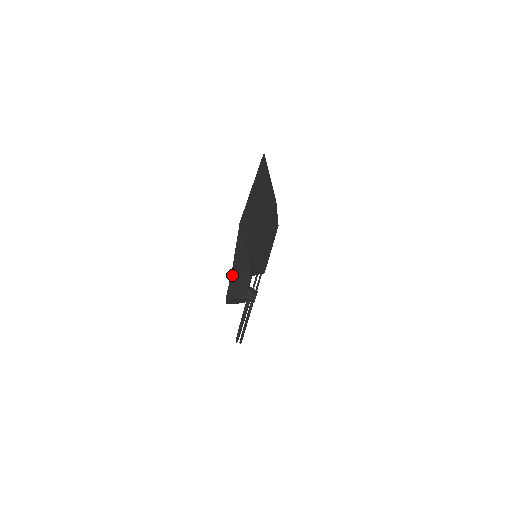
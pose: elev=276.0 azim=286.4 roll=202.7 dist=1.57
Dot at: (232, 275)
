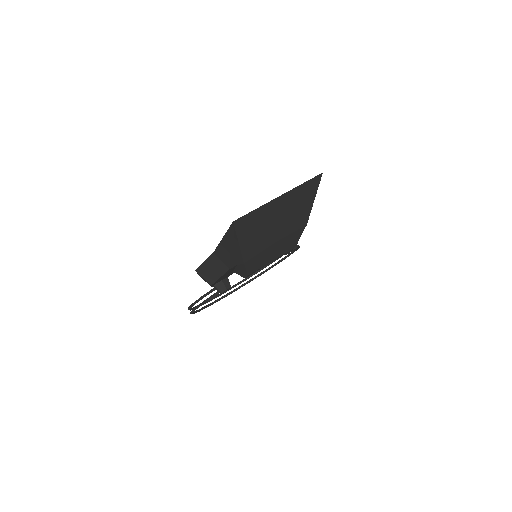
Dot at: (211, 257)
